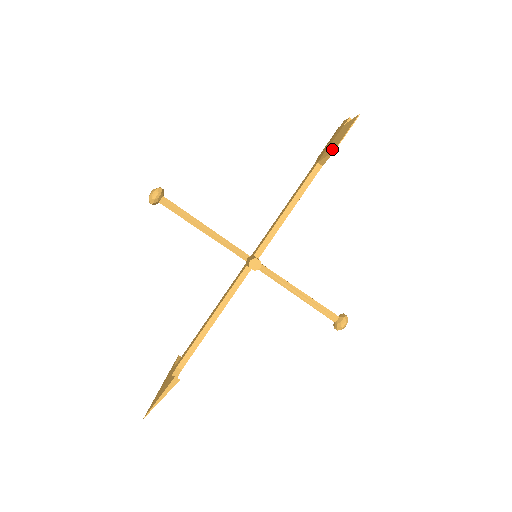
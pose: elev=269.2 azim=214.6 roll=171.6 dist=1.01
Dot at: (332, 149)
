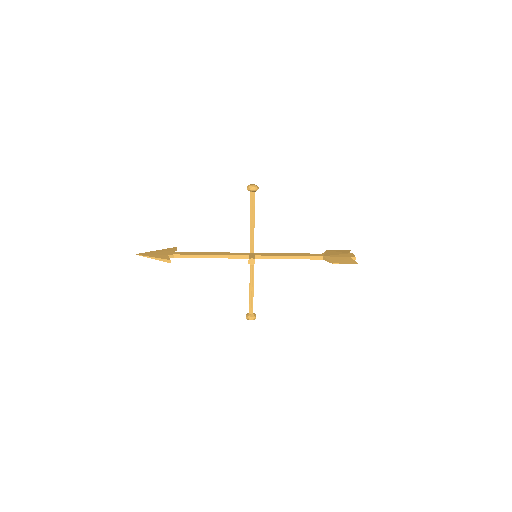
Dot at: (333, 261)
